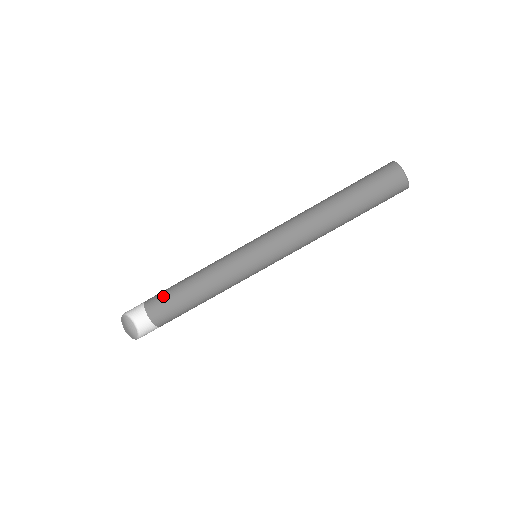
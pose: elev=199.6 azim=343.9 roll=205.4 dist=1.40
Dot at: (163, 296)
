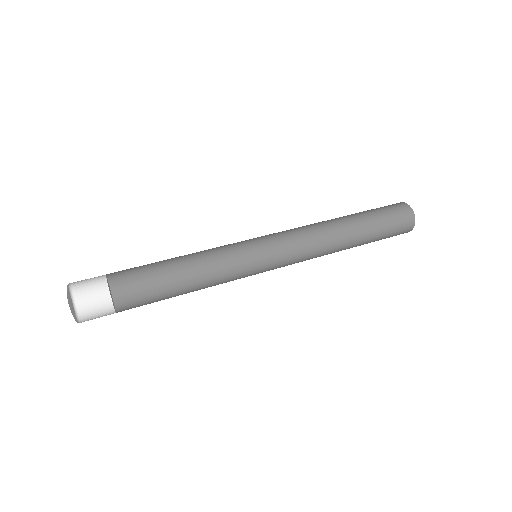
Dot at: (139, 275)
